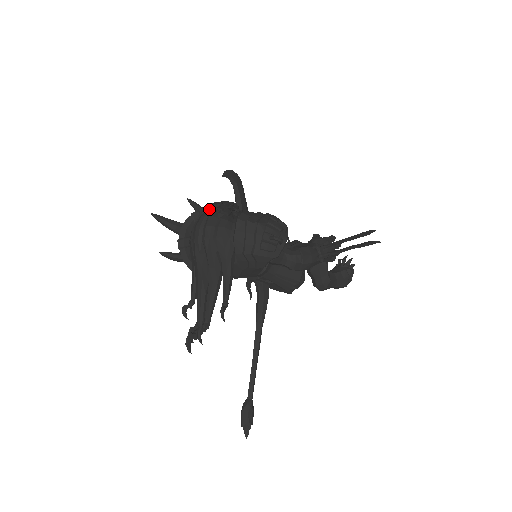
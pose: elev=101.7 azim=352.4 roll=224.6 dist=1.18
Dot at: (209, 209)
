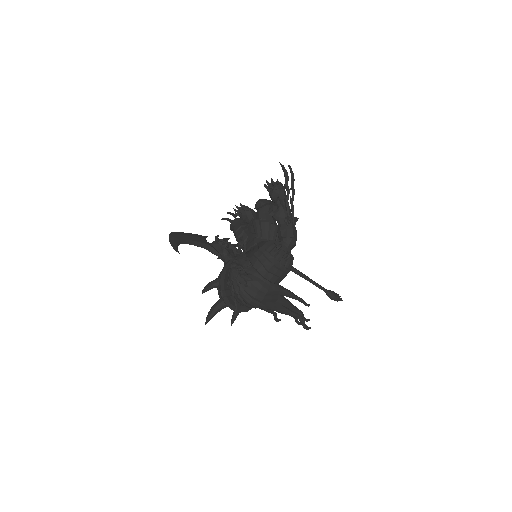
Dot at: (239, 290)
